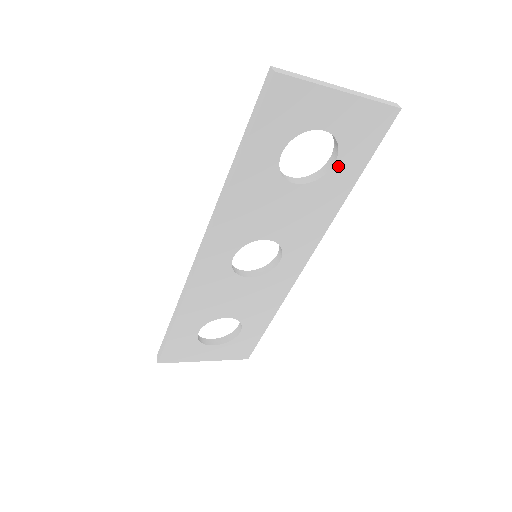
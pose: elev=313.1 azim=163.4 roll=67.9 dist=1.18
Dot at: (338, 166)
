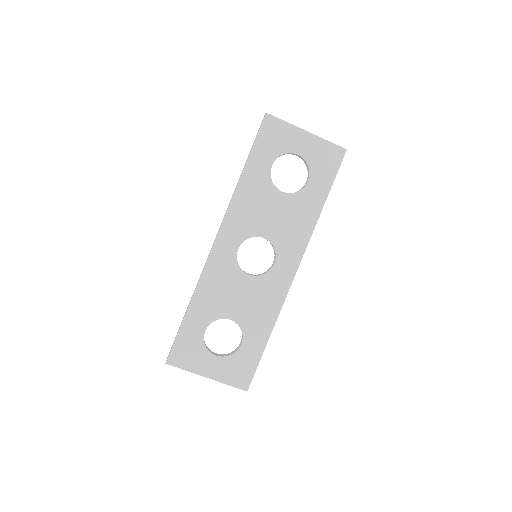
Dot at: (311, 184)
